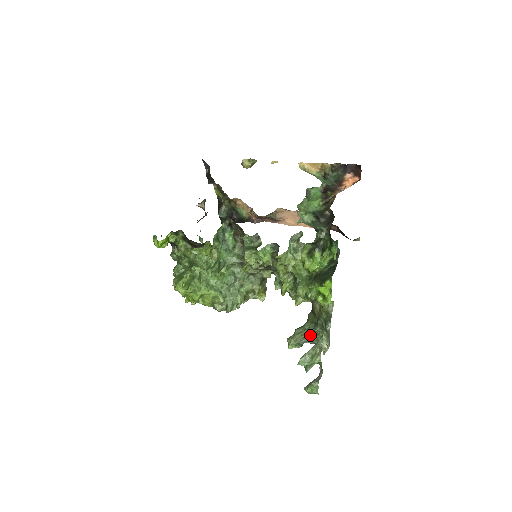
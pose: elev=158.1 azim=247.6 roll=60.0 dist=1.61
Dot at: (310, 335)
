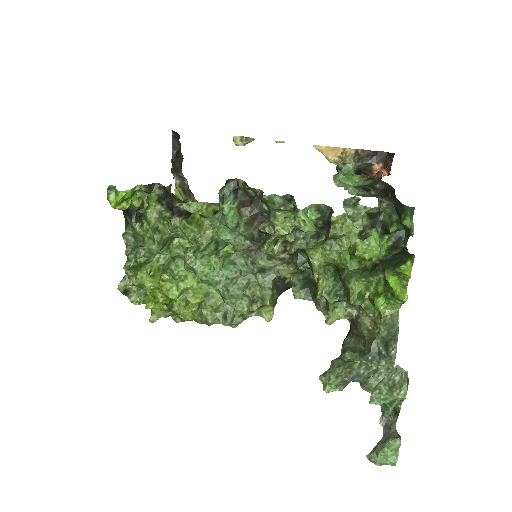
Dot at: (357, 368)
